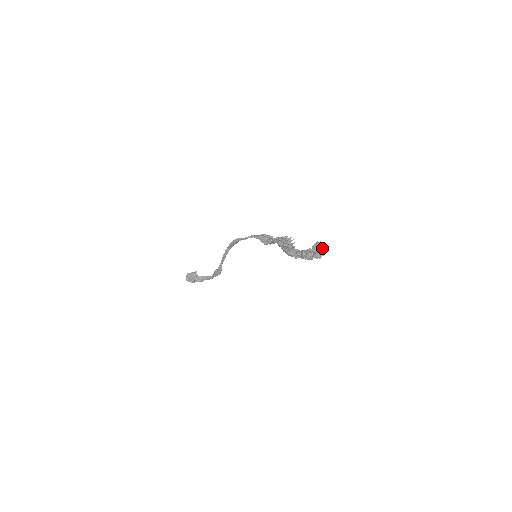
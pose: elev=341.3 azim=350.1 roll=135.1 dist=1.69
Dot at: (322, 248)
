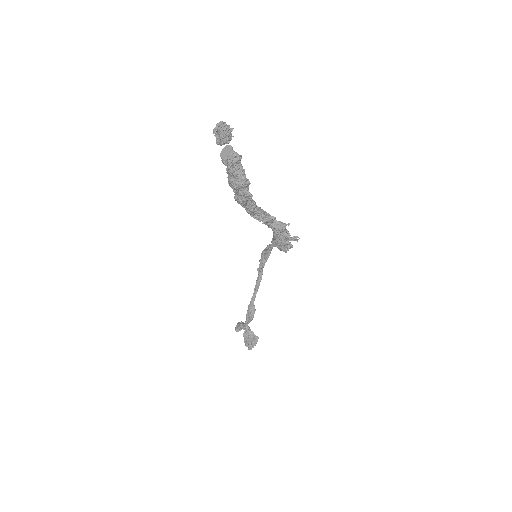
Dot at: (218, 124)
